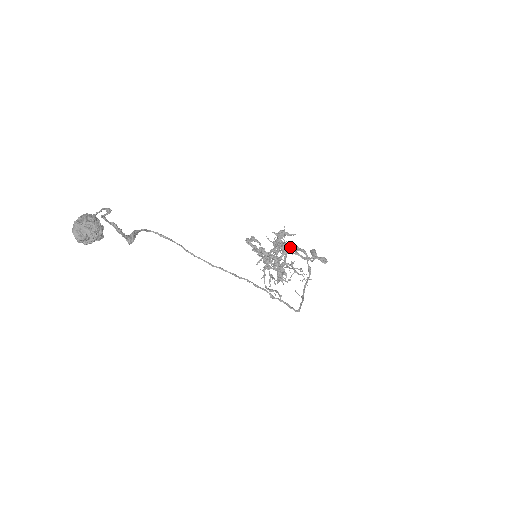
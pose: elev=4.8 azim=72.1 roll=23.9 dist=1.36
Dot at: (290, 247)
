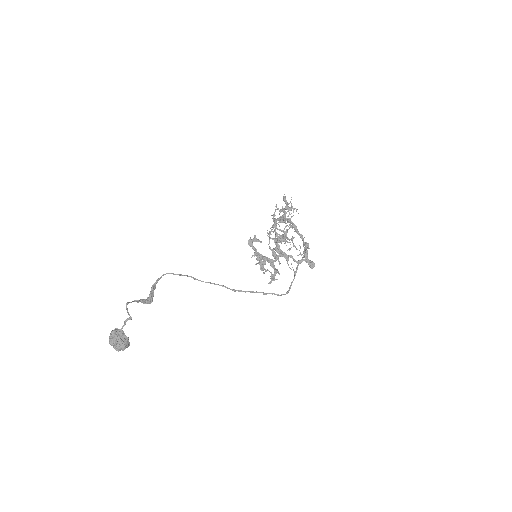
Dot at: (284, 257)
